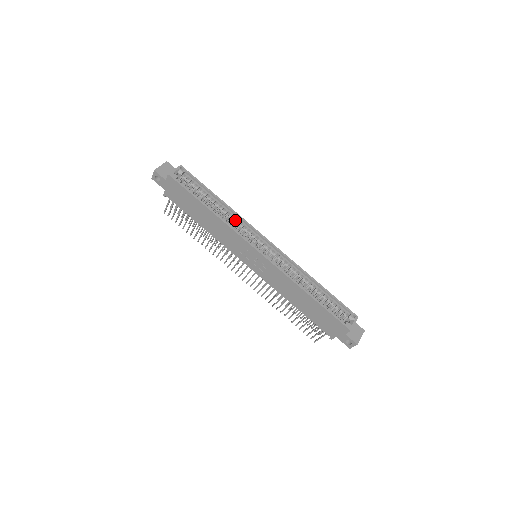
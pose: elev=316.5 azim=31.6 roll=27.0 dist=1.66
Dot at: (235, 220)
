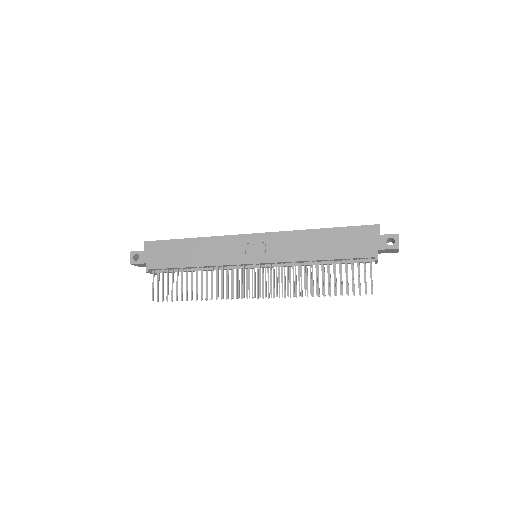
Dot at: occluded
